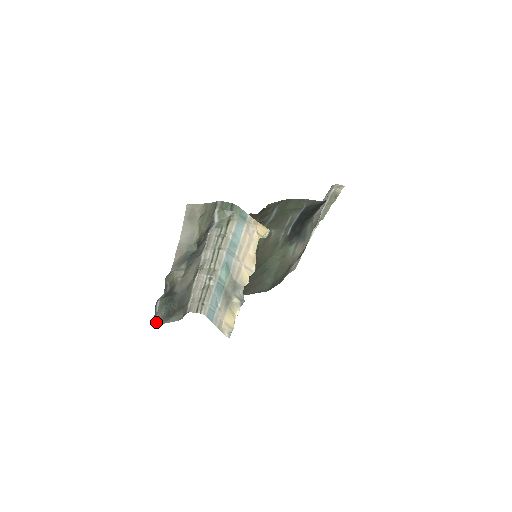
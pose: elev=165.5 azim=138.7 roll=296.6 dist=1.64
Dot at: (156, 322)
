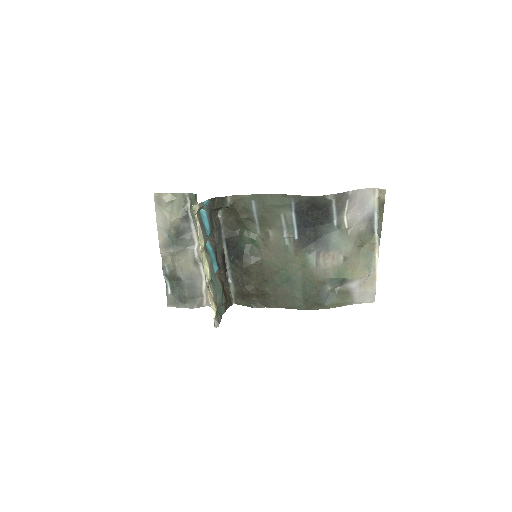
Dot at: (170, 303)
